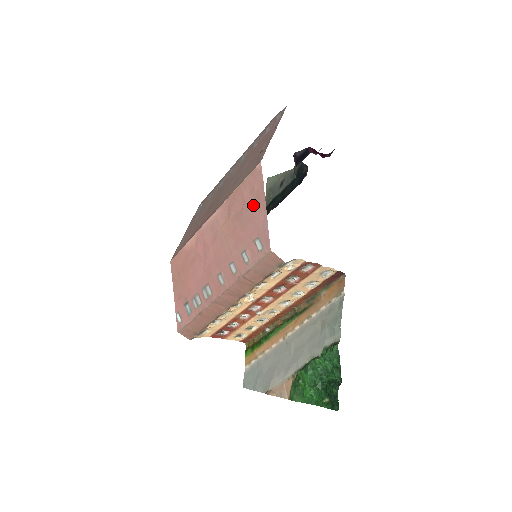
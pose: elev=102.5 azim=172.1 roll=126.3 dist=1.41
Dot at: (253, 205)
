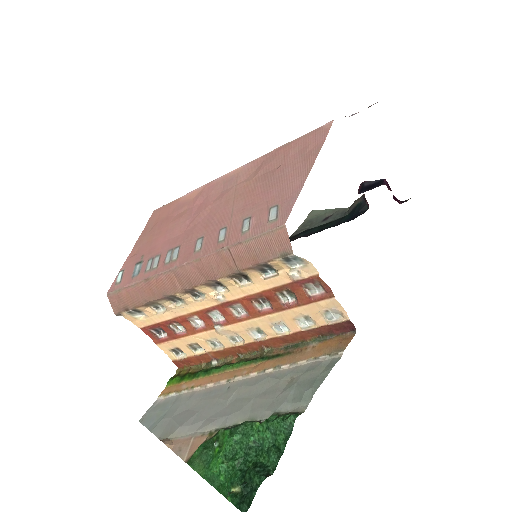
Dot at: (294, 166)
